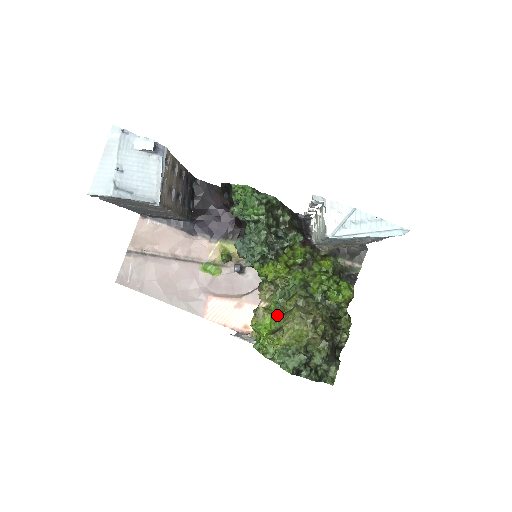
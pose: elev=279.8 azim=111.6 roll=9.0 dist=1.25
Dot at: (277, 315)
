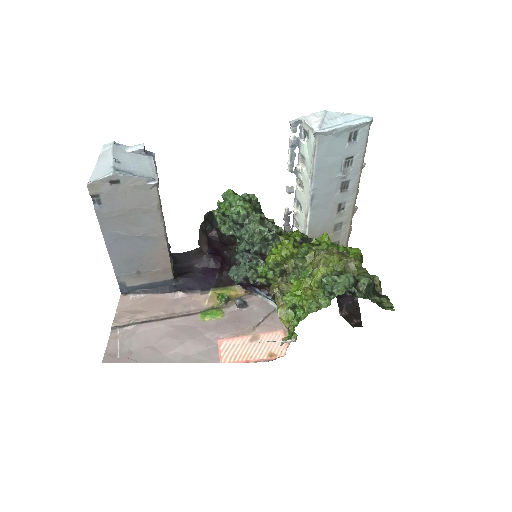
Dot at: (302, 273)
